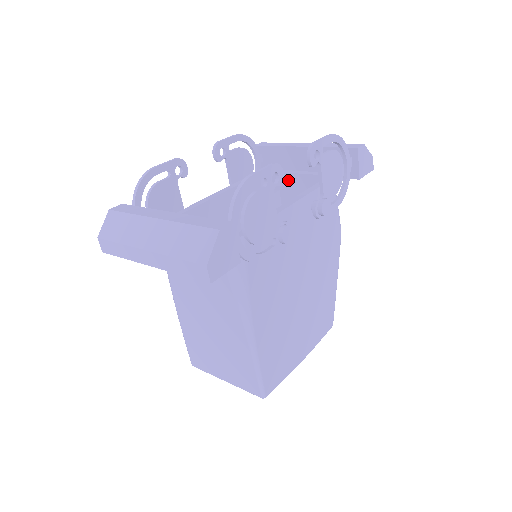
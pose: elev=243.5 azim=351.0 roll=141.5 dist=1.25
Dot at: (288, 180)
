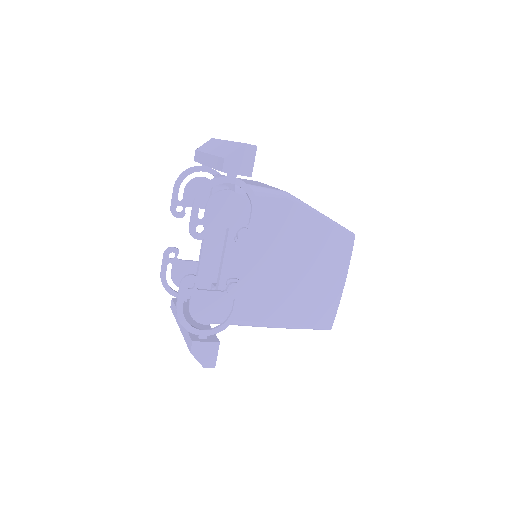
Dot at: occluded
